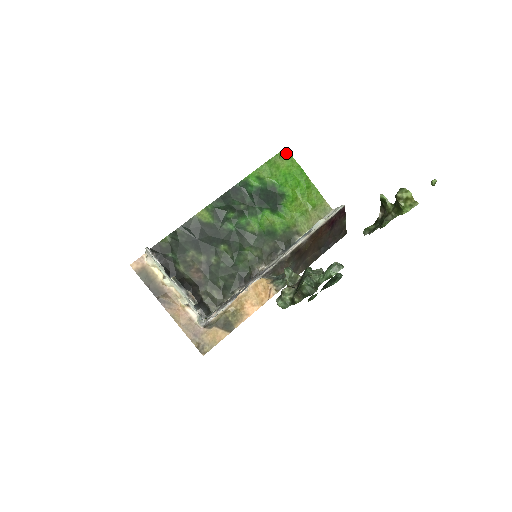
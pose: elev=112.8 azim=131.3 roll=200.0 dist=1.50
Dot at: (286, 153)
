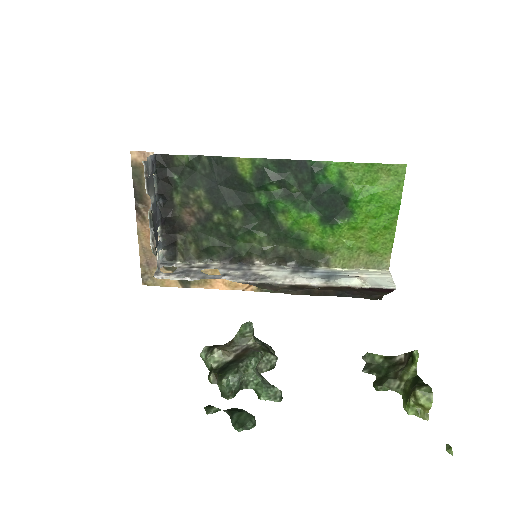
Dot at: (401, 171)
